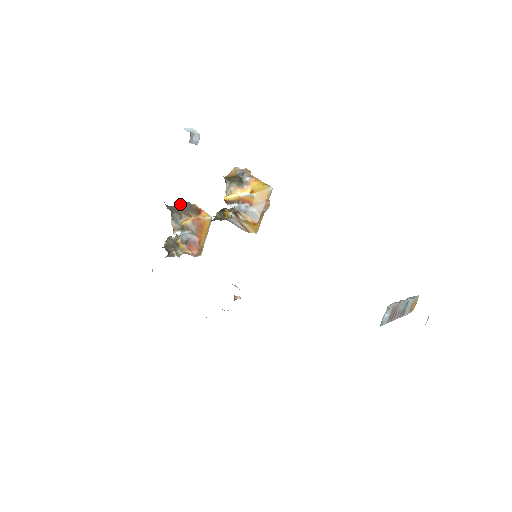
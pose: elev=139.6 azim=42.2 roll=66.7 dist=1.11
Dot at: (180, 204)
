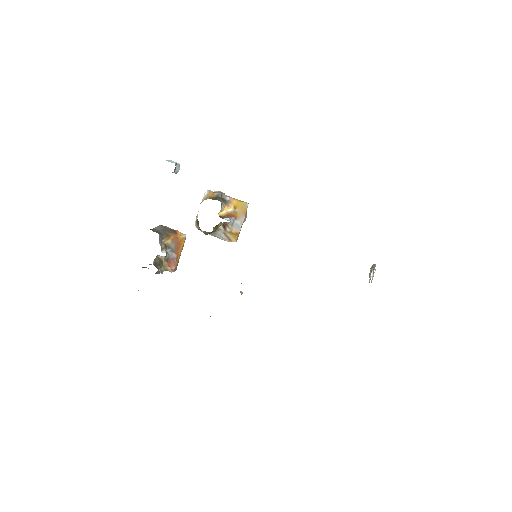
Dot at: (156, 227)
